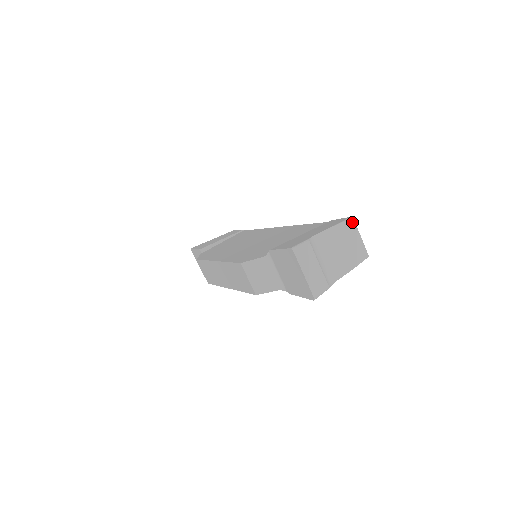
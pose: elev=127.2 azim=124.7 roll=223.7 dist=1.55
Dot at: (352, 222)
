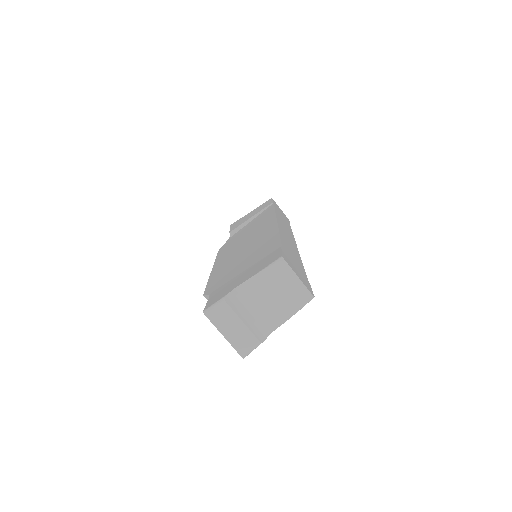
Dot at: (282, 263)
